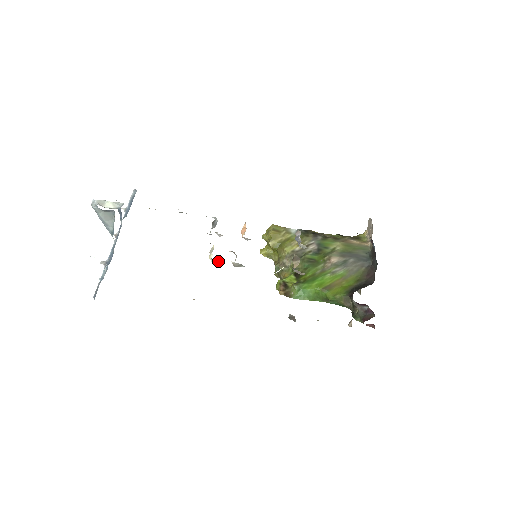
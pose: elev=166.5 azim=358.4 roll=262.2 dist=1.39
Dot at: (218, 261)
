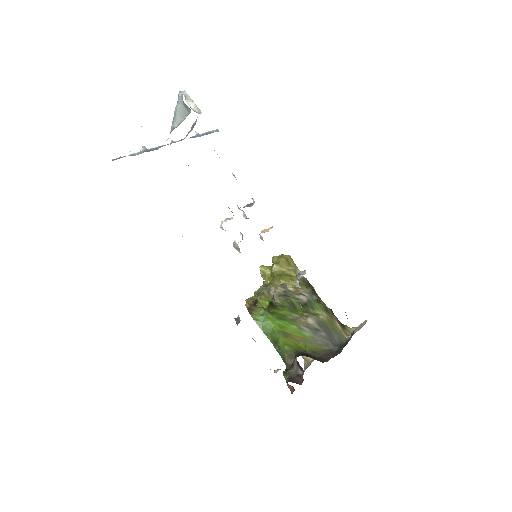
Dot at: (225, 230)
